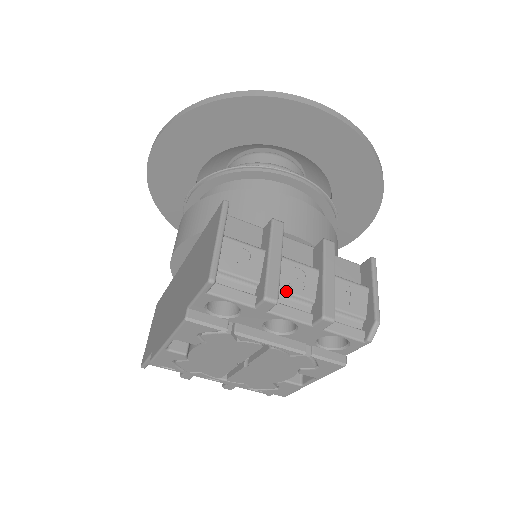
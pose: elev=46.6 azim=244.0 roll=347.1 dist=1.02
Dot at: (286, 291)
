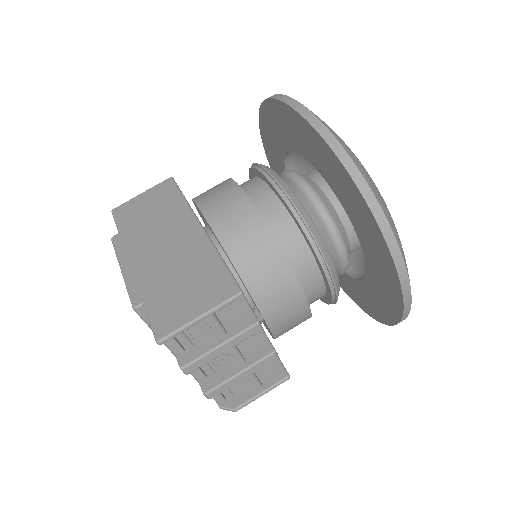
Dot at: occluded
